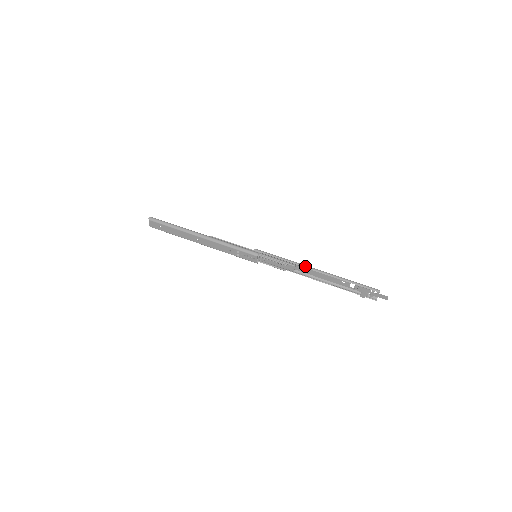
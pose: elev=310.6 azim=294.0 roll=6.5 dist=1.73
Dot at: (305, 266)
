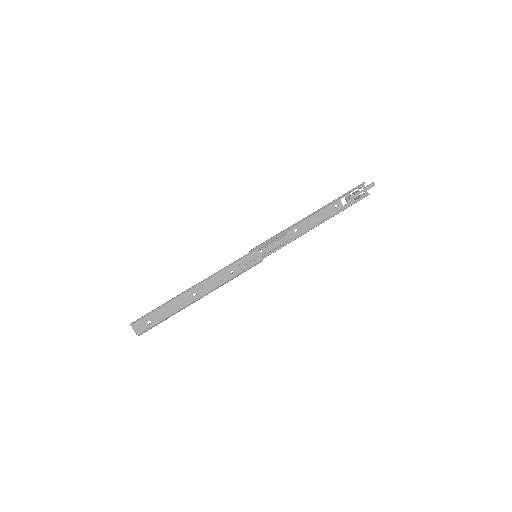
Dot at: (299, 221)
